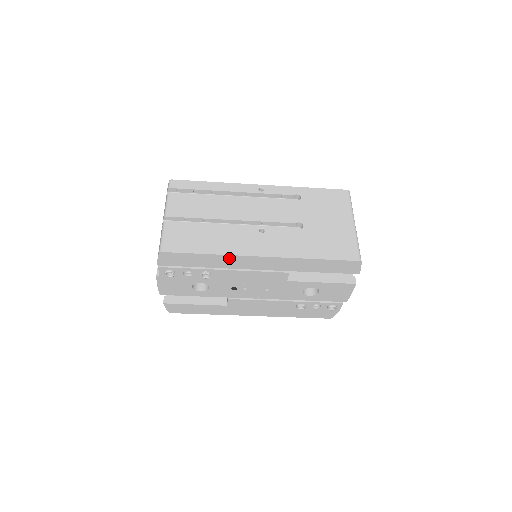
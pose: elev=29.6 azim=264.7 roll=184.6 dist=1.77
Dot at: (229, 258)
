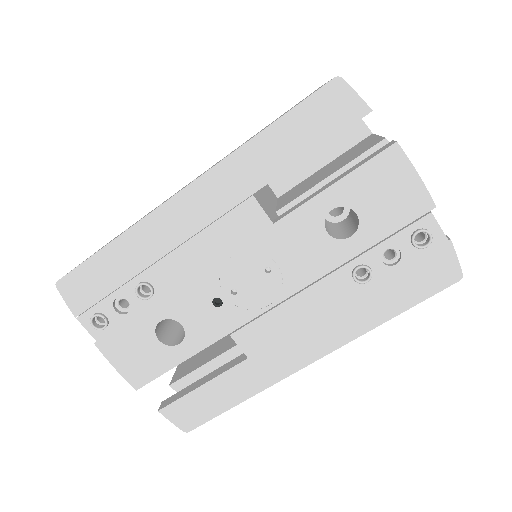
Dot at: (144, 230)
